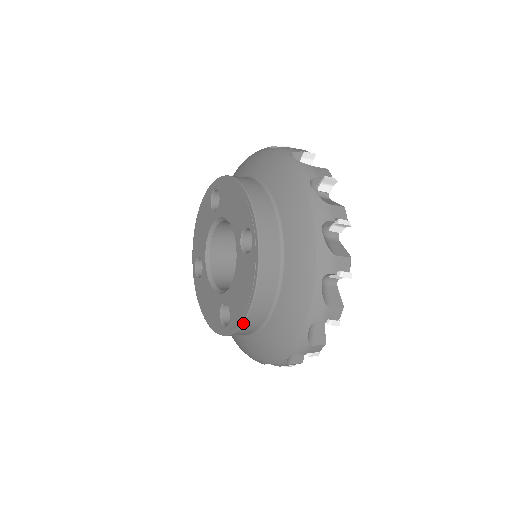
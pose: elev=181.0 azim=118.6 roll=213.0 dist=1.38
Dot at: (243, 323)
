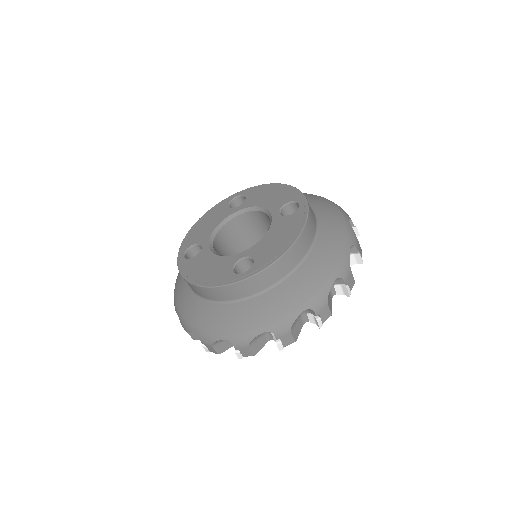
Dot at: (278, 259)
